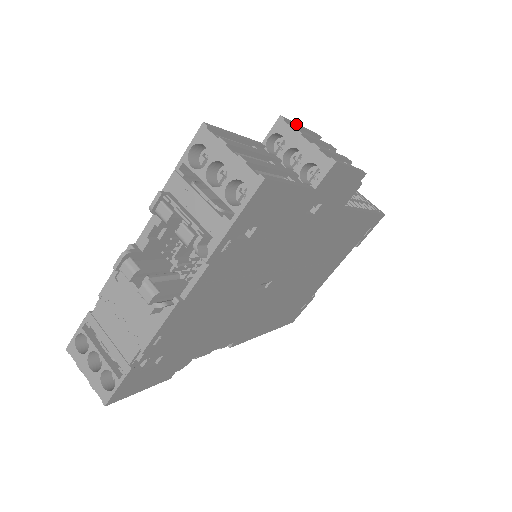
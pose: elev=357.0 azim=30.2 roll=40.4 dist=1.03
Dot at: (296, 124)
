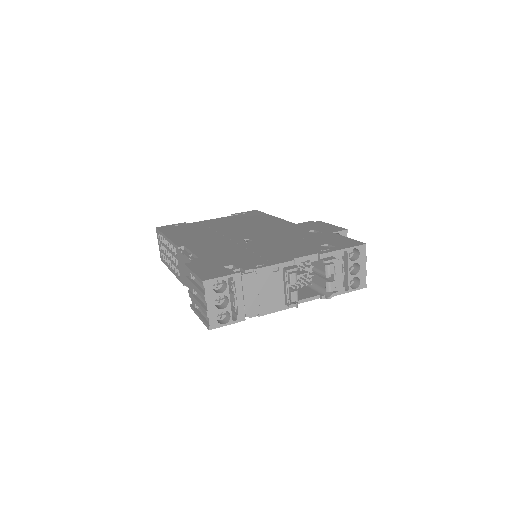
Dot at: occluded
